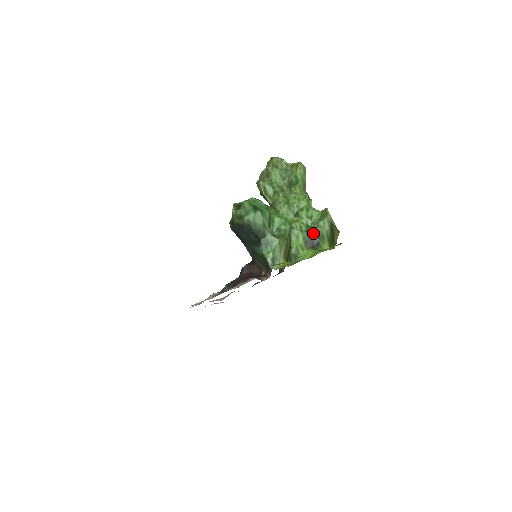
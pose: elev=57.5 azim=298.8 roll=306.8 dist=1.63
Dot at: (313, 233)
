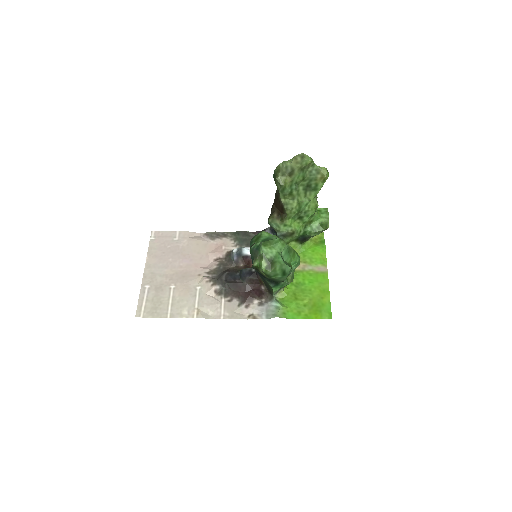
Dot at: (307, 235)
